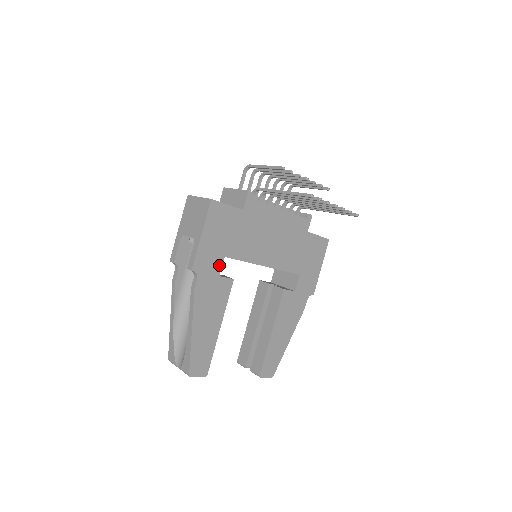
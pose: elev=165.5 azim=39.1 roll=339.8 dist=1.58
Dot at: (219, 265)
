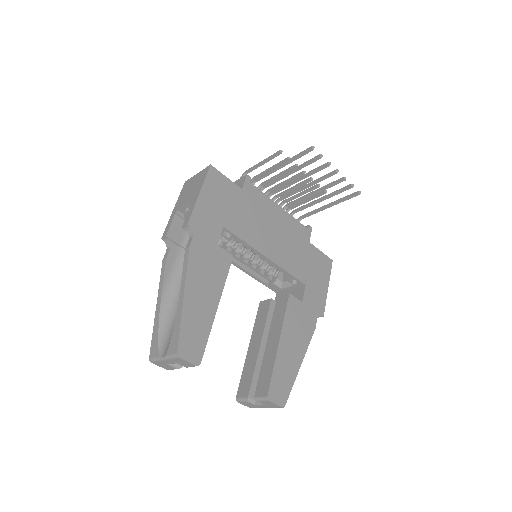
Dot at: (217, 233)
